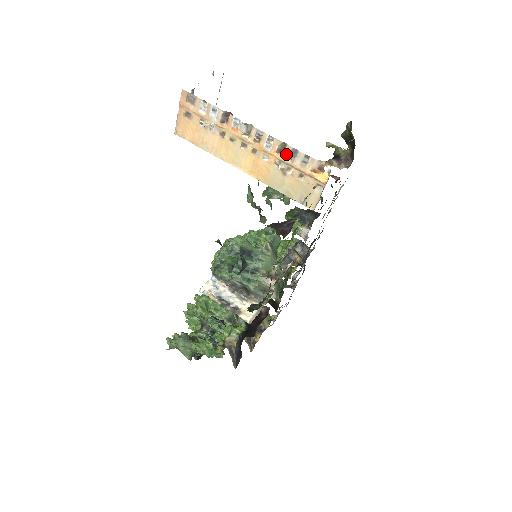
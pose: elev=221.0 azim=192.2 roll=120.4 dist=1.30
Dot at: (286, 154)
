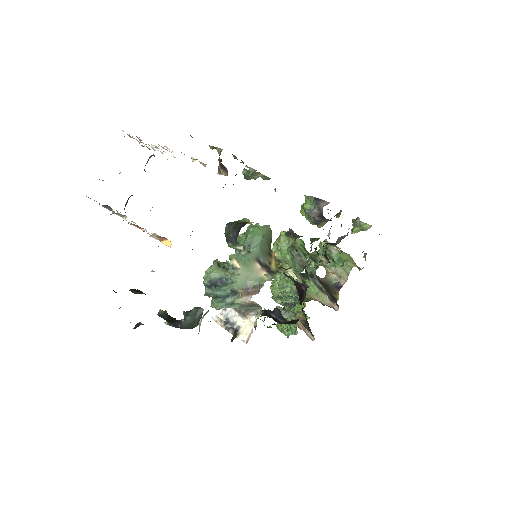
Dot at: (142, 230)
